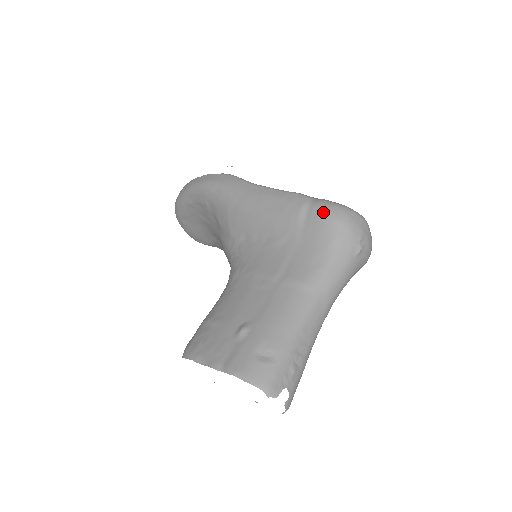
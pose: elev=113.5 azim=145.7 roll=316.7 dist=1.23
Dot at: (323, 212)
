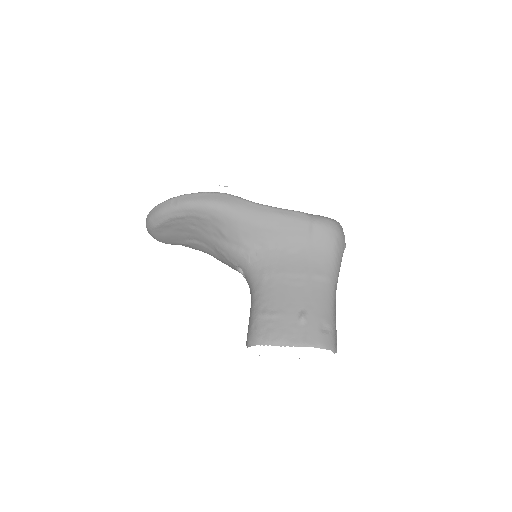
Dot at: (325, 226)
